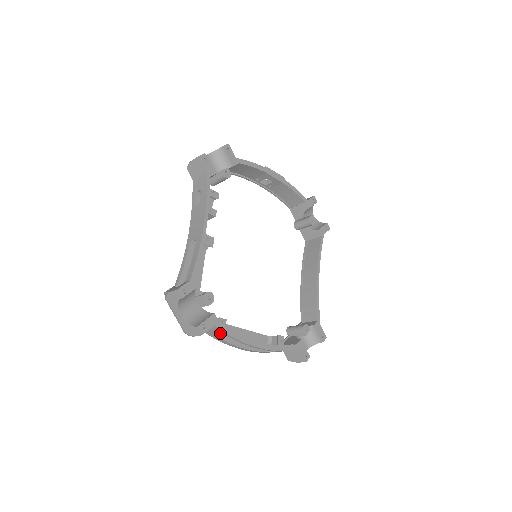
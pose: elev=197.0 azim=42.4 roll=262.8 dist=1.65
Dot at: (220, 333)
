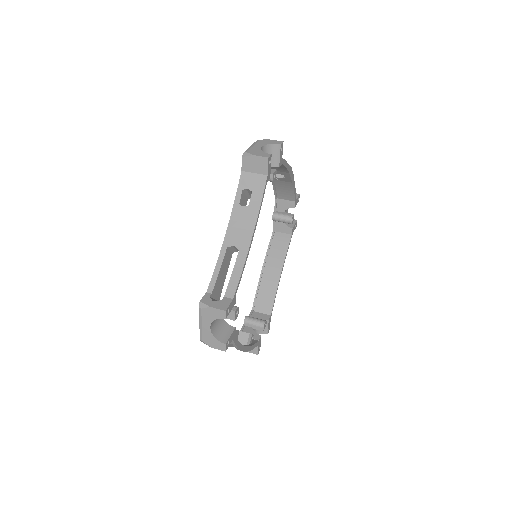
Dot at: occluded
